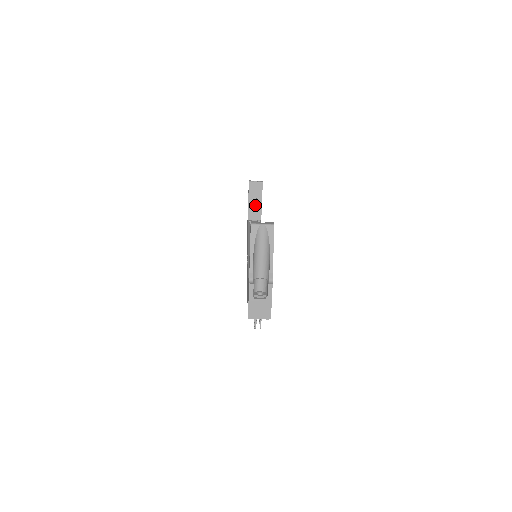
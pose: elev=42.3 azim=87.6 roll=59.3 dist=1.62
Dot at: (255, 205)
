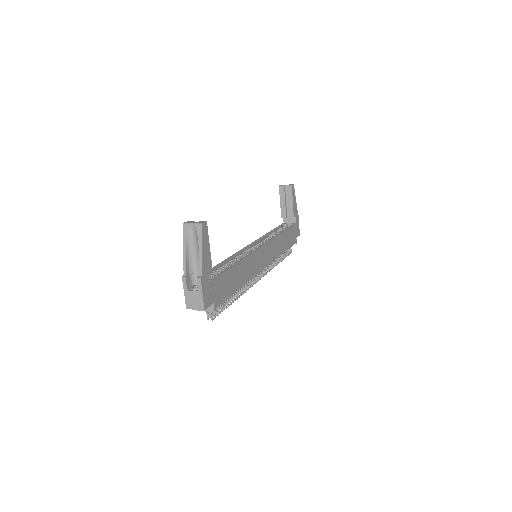
Dot at: (288, 208)
